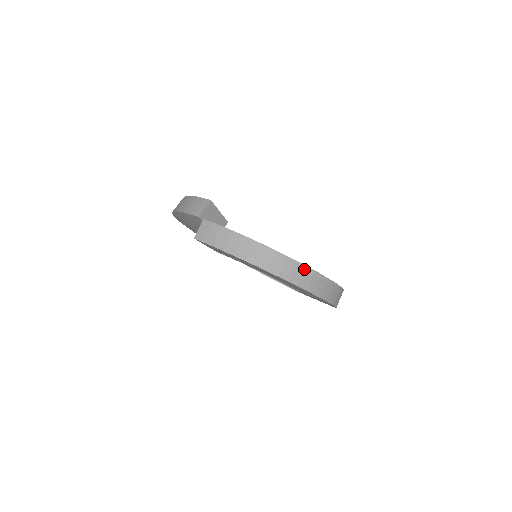
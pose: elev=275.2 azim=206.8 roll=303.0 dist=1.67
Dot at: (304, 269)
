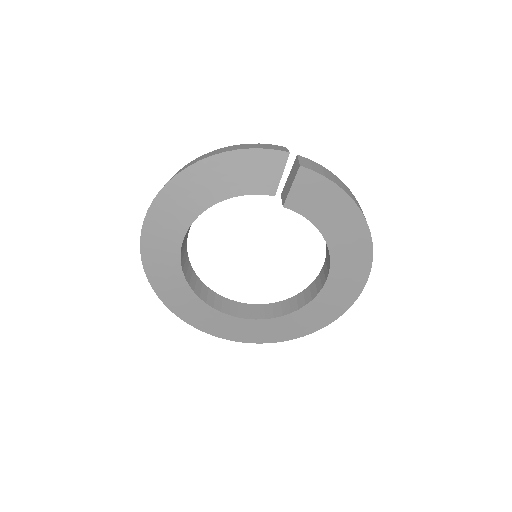
Dot at: occluded
